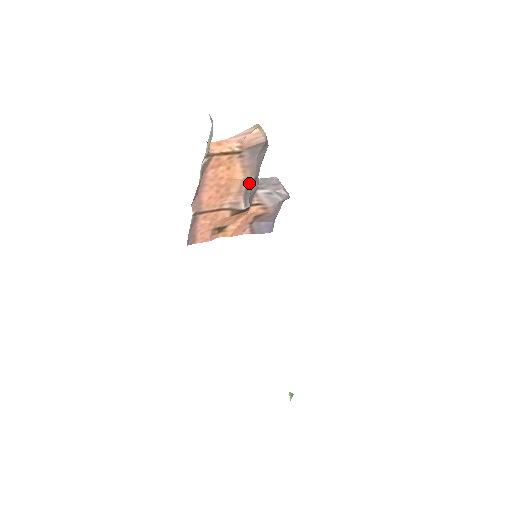
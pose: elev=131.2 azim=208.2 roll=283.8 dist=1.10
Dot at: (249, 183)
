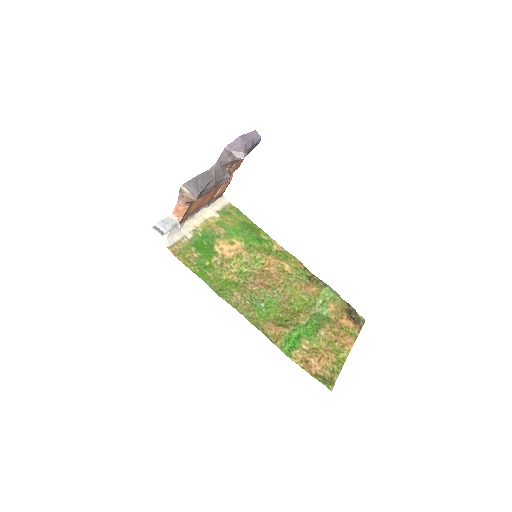
Dot at: occluded
